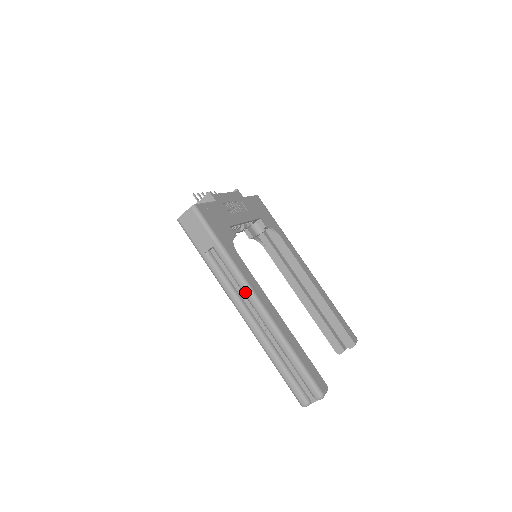
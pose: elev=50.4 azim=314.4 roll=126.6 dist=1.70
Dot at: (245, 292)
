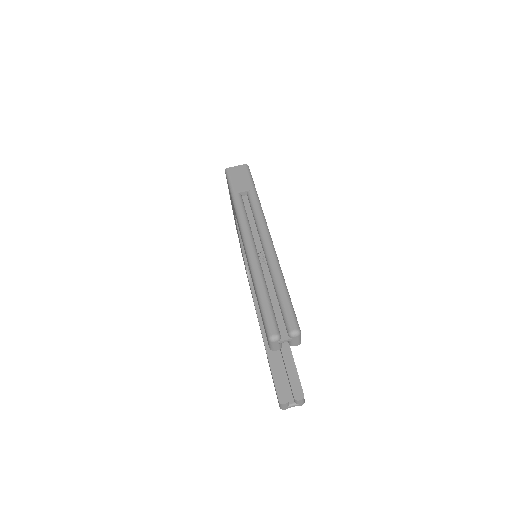
Dot at: (261, 226)
